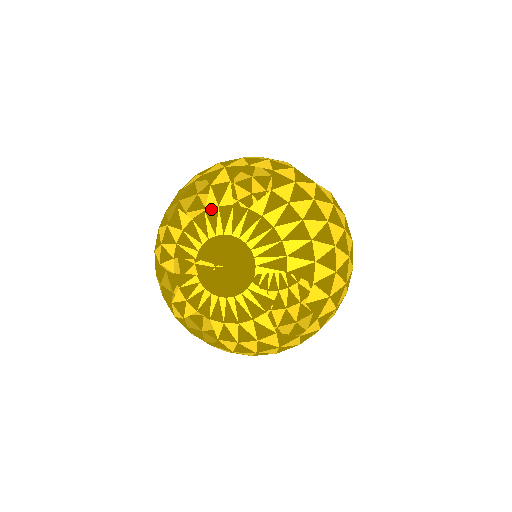
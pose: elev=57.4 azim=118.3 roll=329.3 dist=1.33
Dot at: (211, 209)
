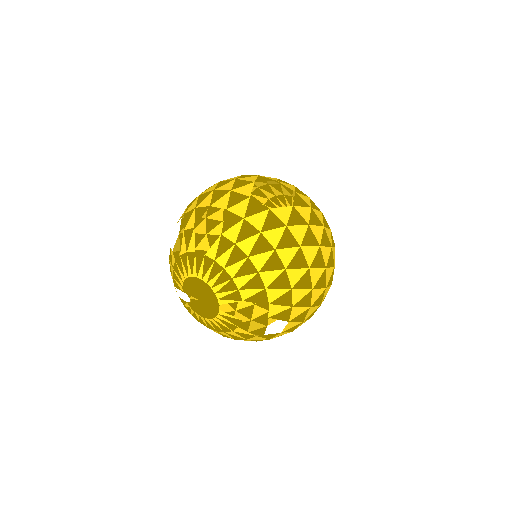
Dot at: (183, 255)
